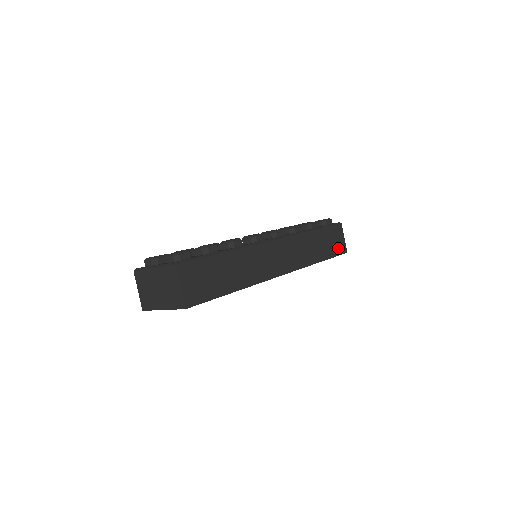
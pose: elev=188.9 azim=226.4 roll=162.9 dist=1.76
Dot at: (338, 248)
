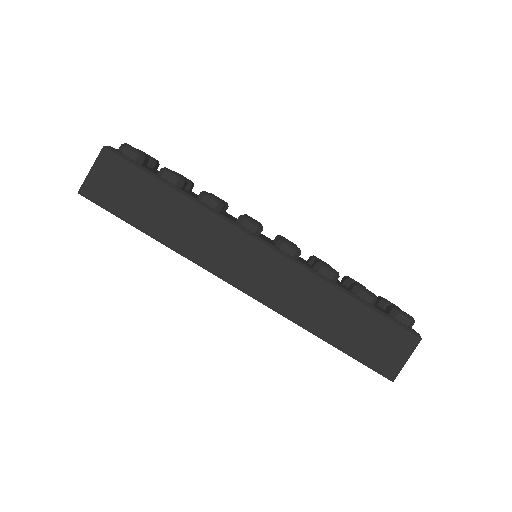
Dot at: (379, 359)
